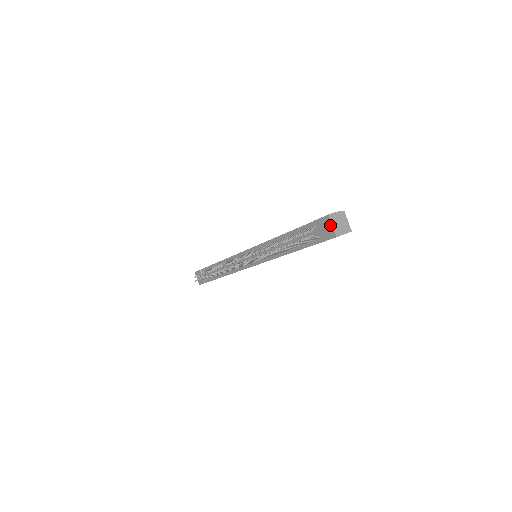
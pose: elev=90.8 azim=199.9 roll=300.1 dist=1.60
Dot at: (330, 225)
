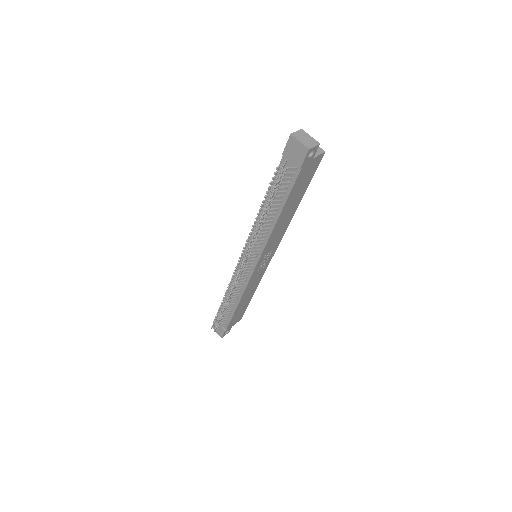
Dot at: (297, 143)
